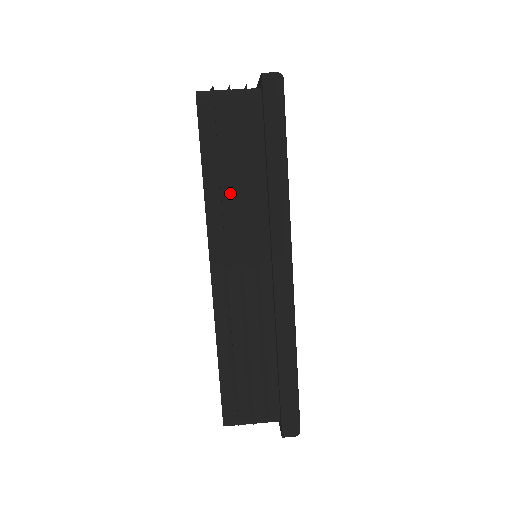
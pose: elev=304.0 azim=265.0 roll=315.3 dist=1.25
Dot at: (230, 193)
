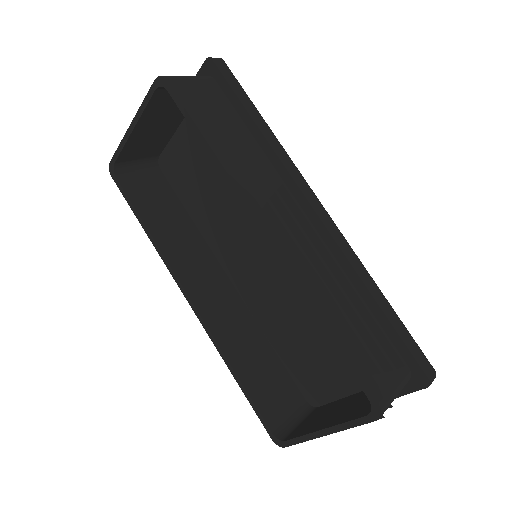
Dot at: (237, 154)
